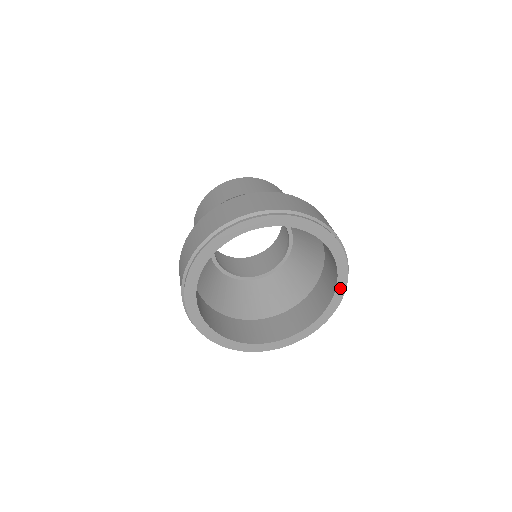
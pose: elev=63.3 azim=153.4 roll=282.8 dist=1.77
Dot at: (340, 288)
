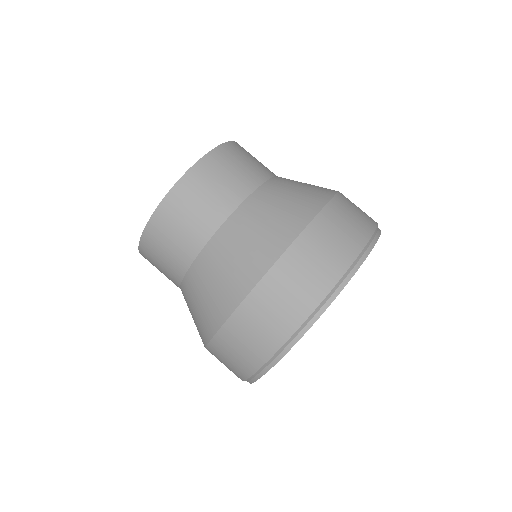
Dot at: occluded
